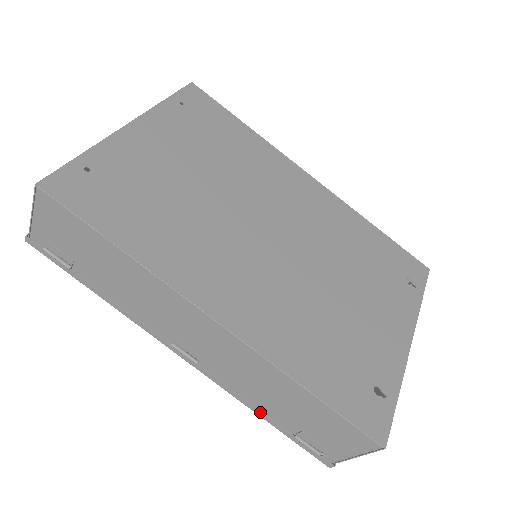
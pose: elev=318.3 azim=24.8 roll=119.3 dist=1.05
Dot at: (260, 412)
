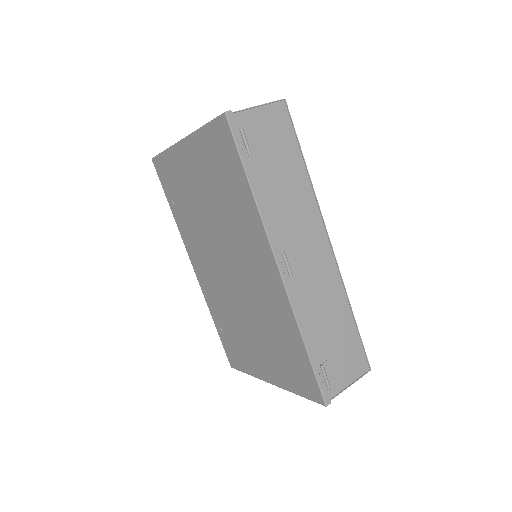
Dot at: (308, 338)
